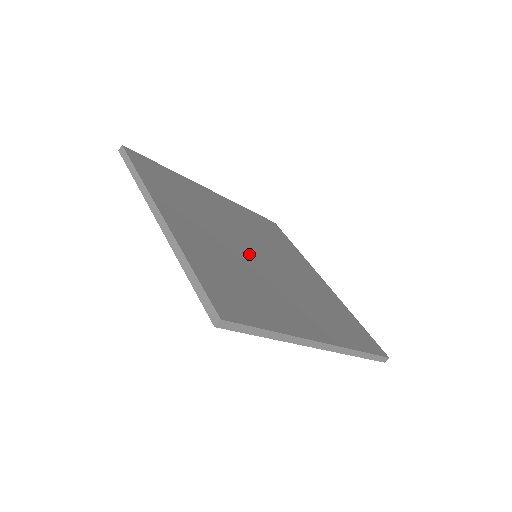
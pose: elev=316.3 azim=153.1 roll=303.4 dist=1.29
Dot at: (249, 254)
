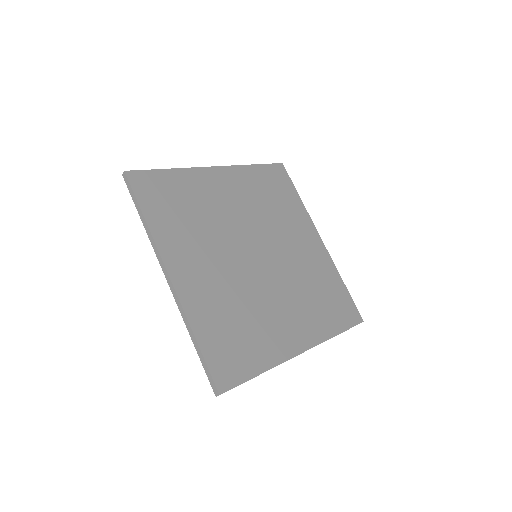
Dot at: (249, 266)
